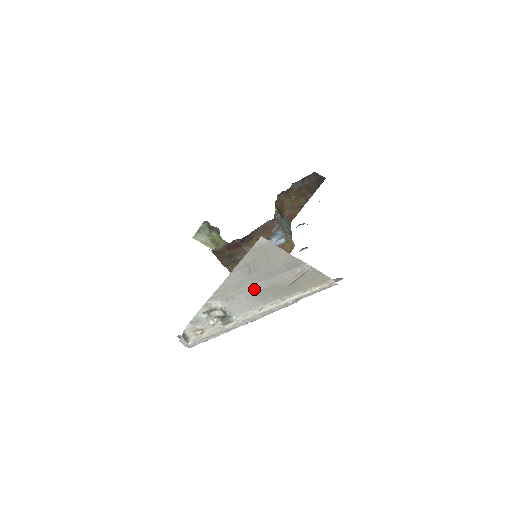
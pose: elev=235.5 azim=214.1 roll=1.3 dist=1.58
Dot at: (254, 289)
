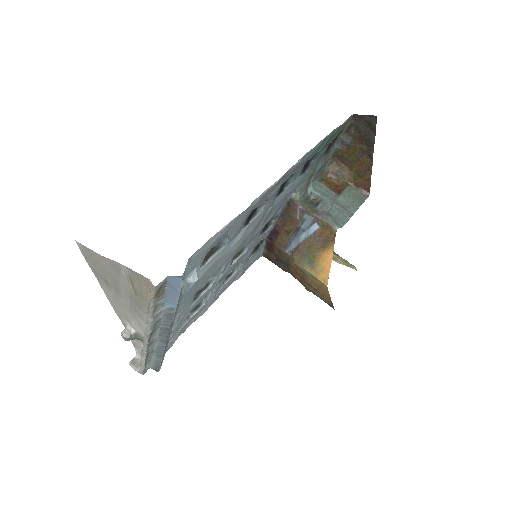
Dot at: (126, 304)
